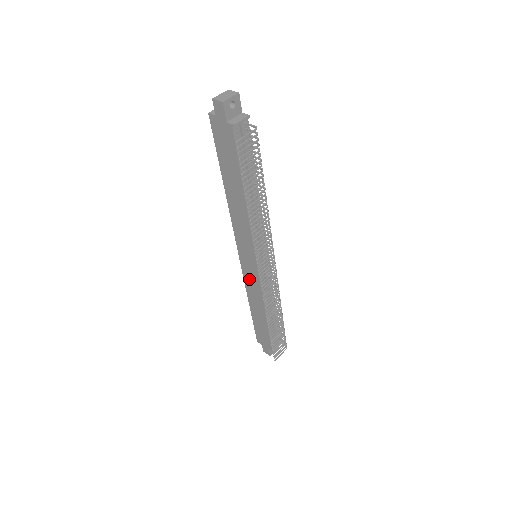
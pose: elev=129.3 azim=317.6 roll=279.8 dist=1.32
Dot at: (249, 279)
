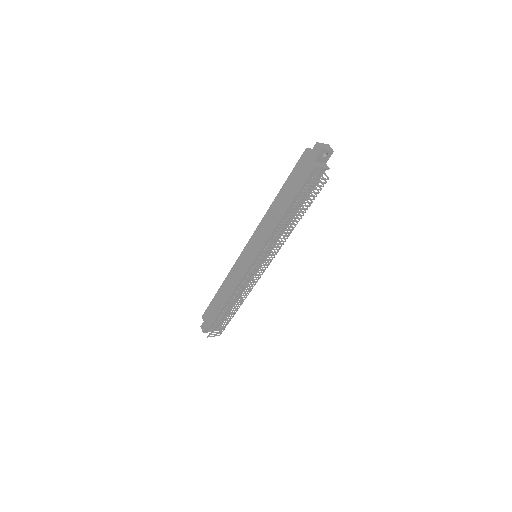
Dot at: (238, 268)
